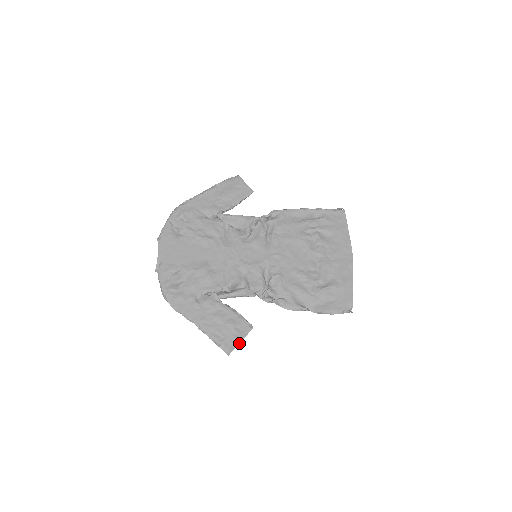
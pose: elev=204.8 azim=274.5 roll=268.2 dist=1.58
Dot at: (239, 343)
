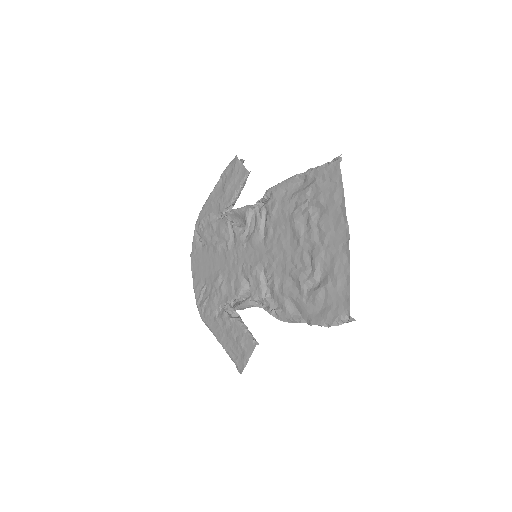
Dot at: occluded
